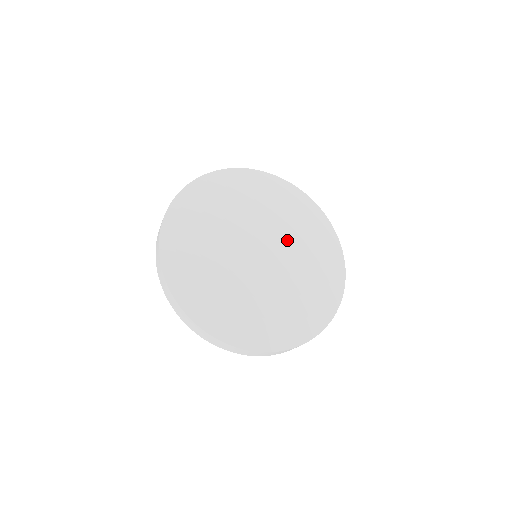
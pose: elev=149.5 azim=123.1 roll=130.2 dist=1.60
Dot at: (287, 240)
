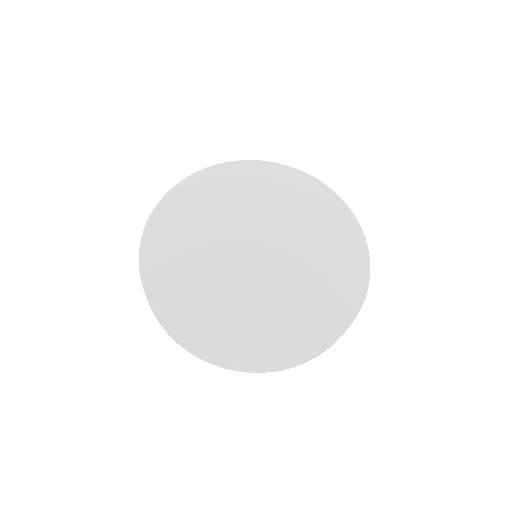
Dot at: (296, 244)
